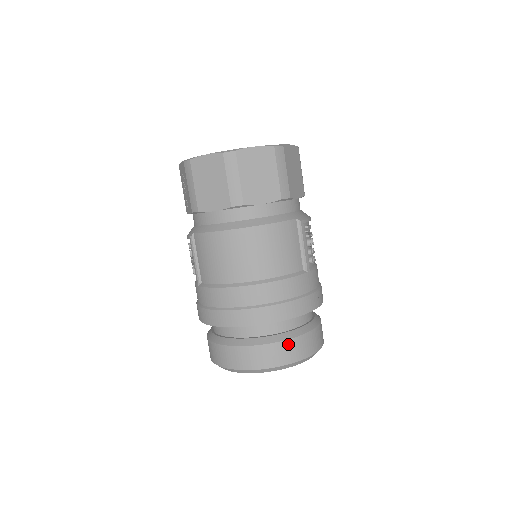
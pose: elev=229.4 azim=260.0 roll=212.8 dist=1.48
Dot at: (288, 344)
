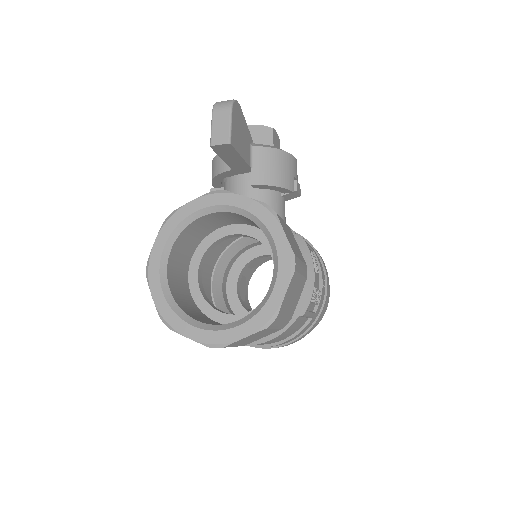
Dot at: occluded
